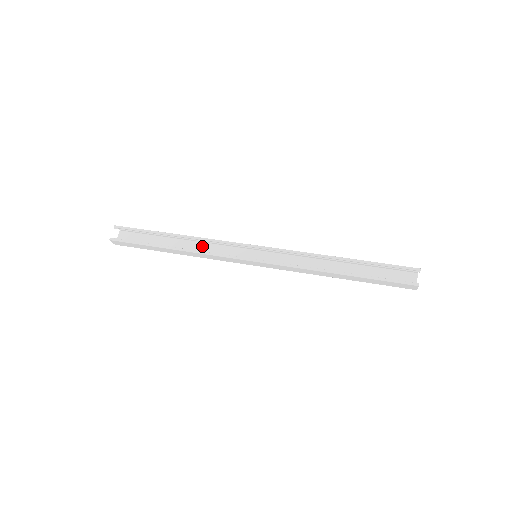
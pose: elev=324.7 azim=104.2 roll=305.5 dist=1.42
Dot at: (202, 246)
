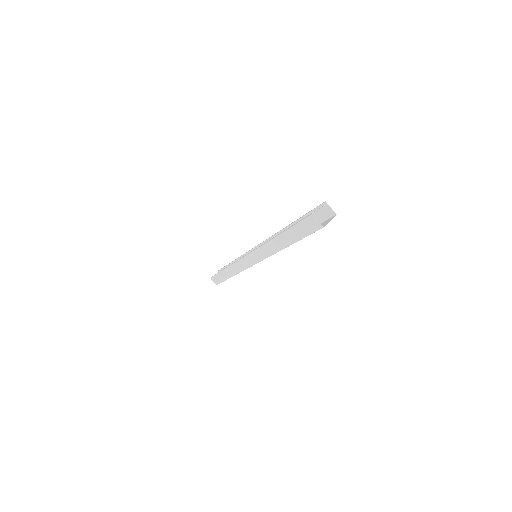
Dot at: occluded
